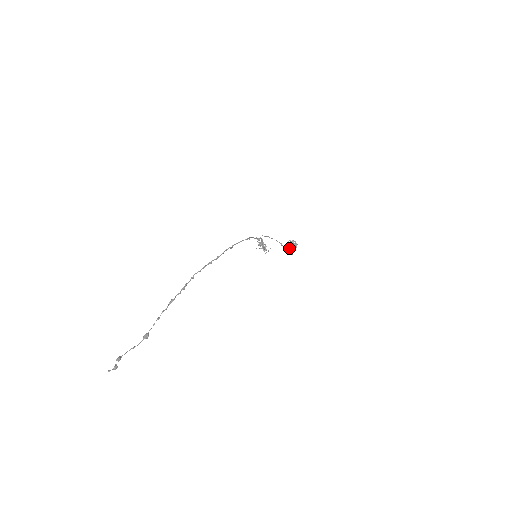
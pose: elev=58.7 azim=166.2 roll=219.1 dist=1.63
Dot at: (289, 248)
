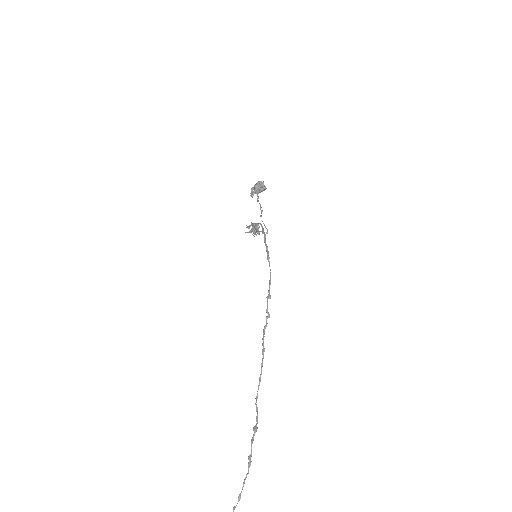
Dot at: (251, 189)
